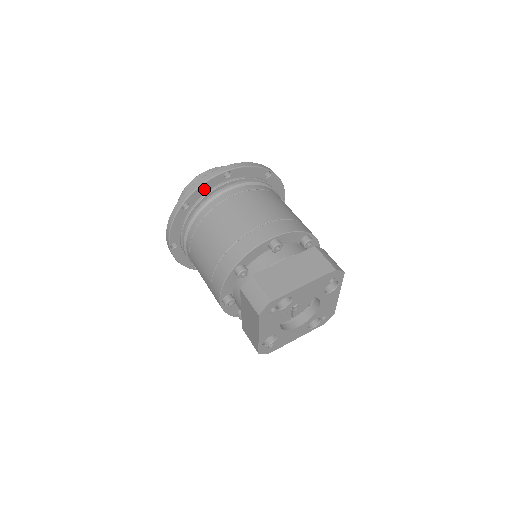
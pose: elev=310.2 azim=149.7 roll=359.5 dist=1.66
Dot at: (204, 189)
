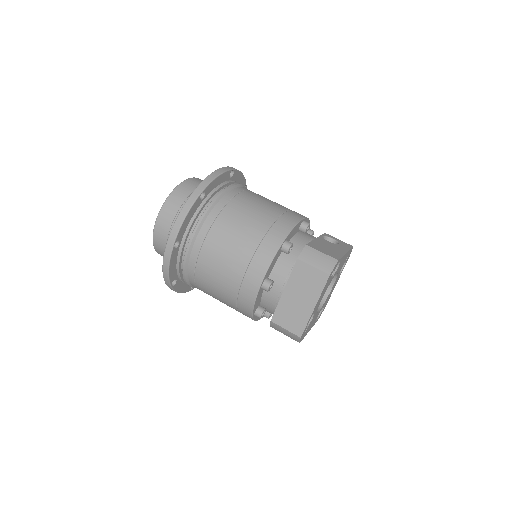
Dot at: (173, 267)
